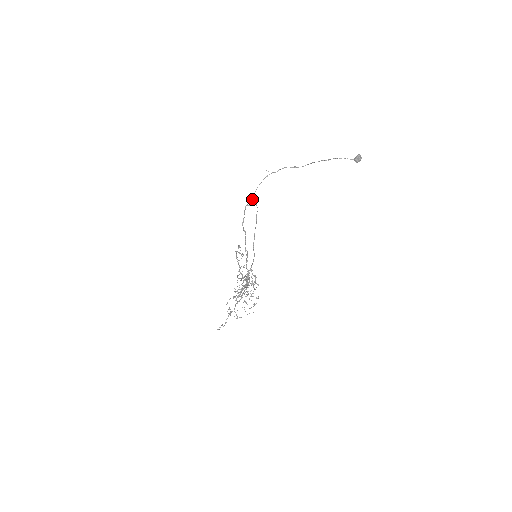
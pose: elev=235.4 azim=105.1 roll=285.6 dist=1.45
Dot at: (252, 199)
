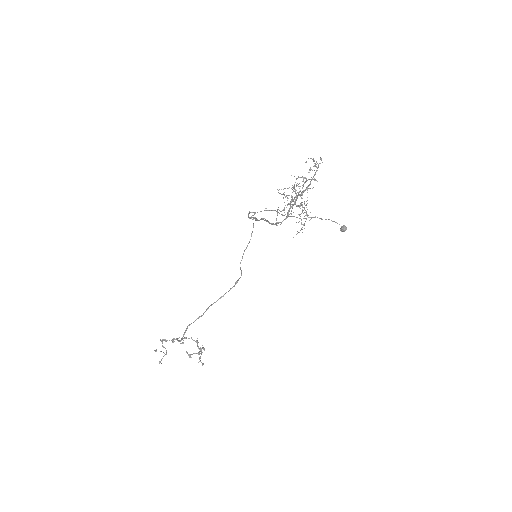
Dot at: (255, 212)
